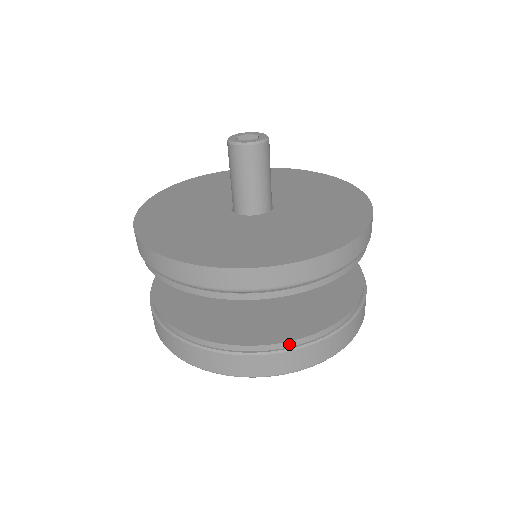
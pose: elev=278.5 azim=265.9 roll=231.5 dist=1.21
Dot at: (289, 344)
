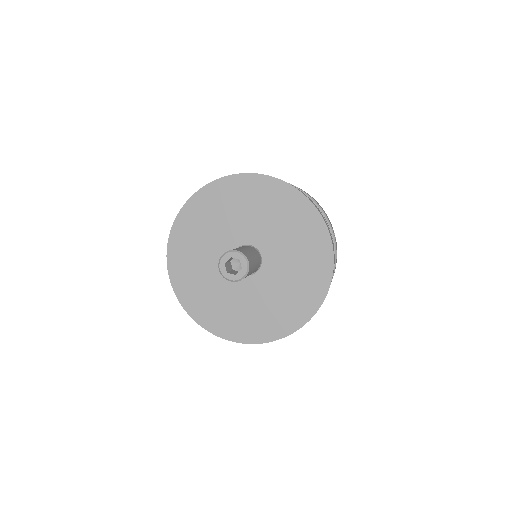
Dot at: occluded
